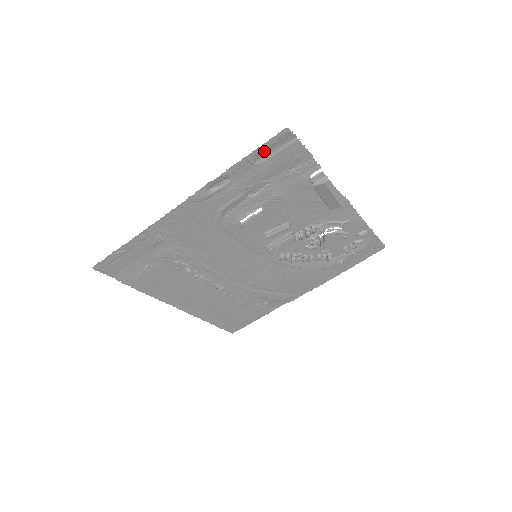
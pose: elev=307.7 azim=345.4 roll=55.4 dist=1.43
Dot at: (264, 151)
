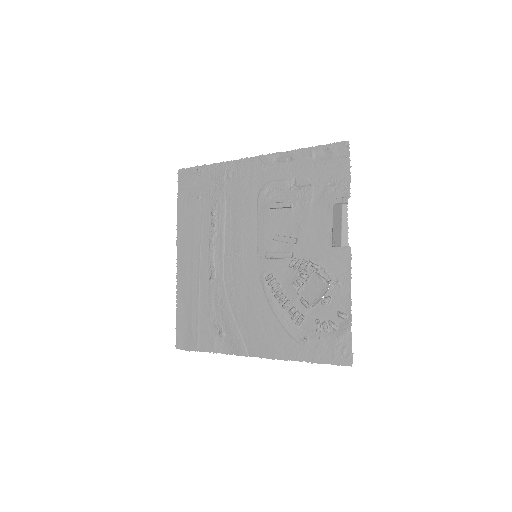
Dot at: (325, 152)
